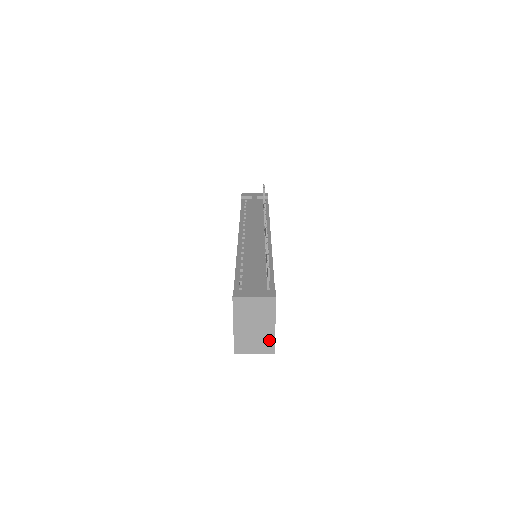
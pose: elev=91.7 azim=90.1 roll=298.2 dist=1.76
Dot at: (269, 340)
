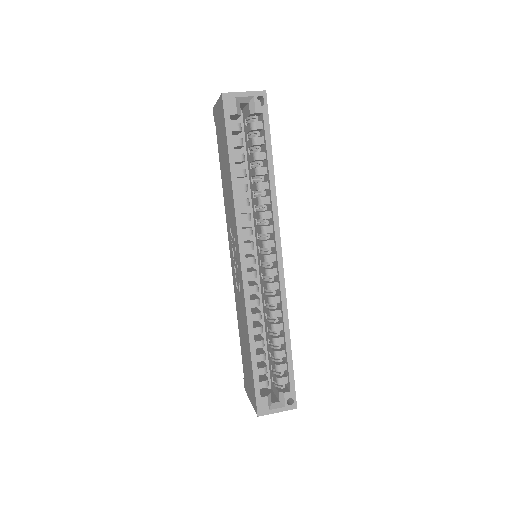
Dot at: occluded
